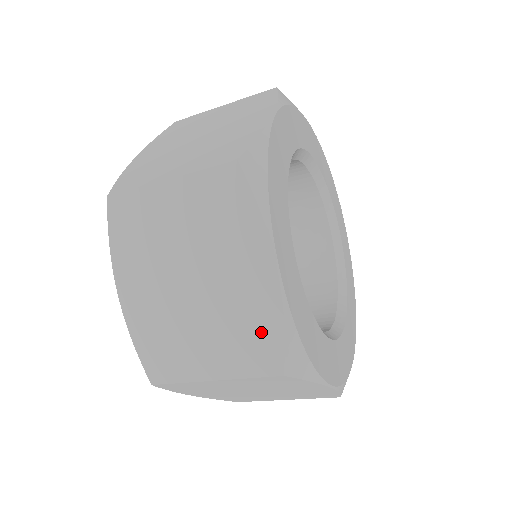
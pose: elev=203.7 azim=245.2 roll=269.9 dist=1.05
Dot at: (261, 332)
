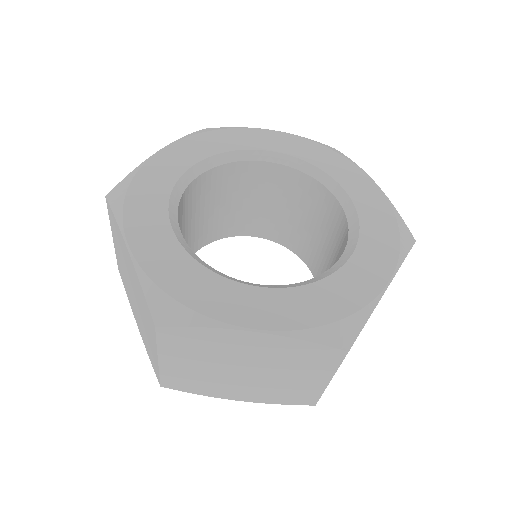
Dot at: (143, 300)
